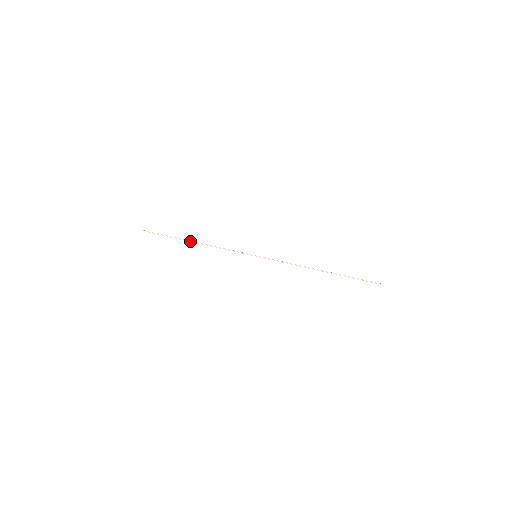
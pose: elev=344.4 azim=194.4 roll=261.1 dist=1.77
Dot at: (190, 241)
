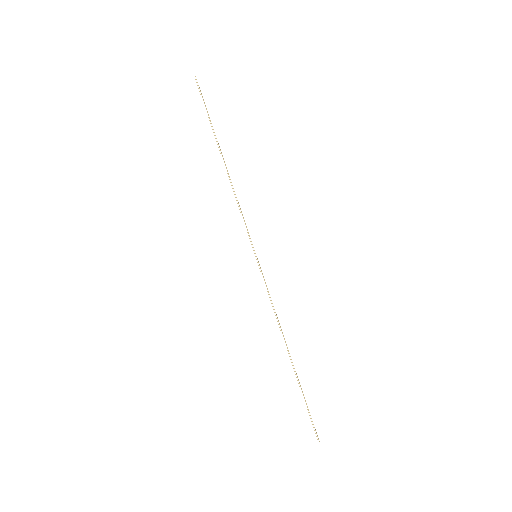
Dot at: (221, 153)
